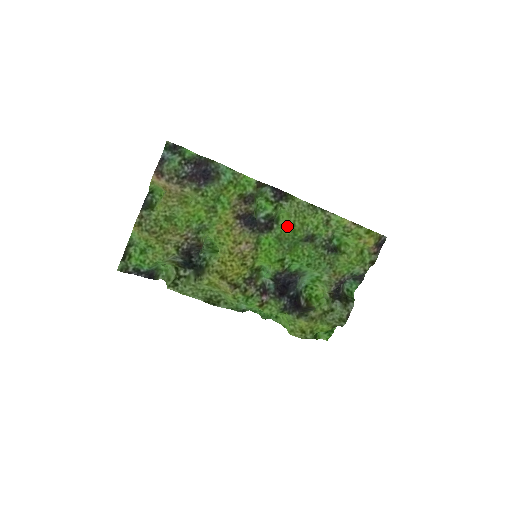
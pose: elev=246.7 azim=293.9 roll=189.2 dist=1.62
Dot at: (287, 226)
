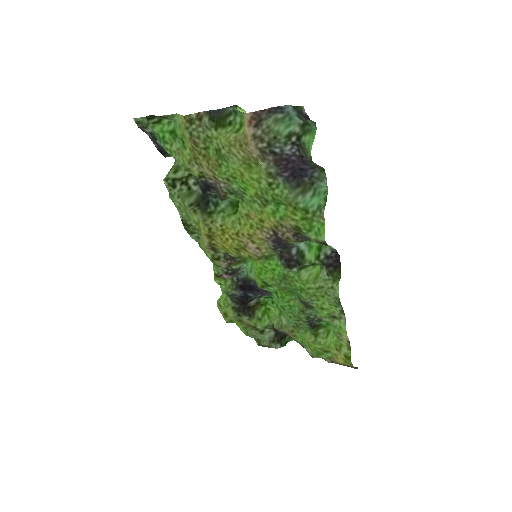
Dot at: (303, 282)
